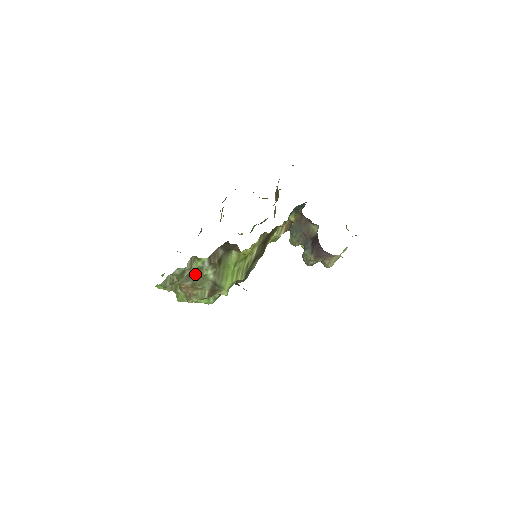
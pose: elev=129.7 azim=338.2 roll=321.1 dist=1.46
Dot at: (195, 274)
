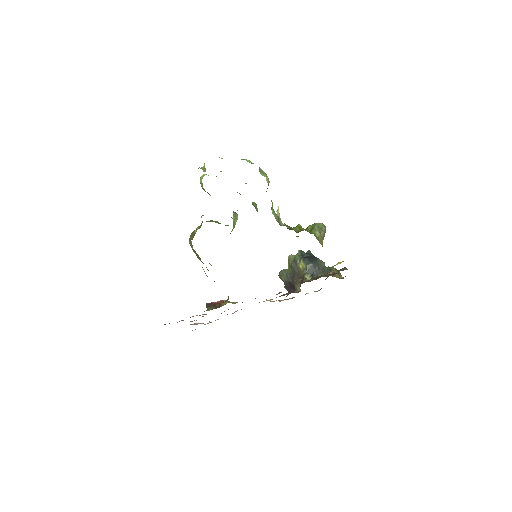
Dot at: occluded
